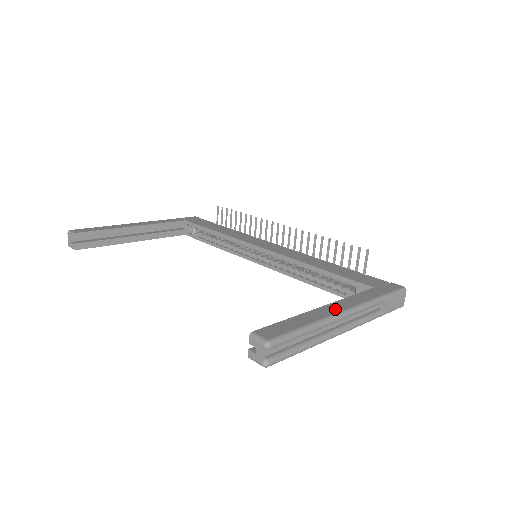
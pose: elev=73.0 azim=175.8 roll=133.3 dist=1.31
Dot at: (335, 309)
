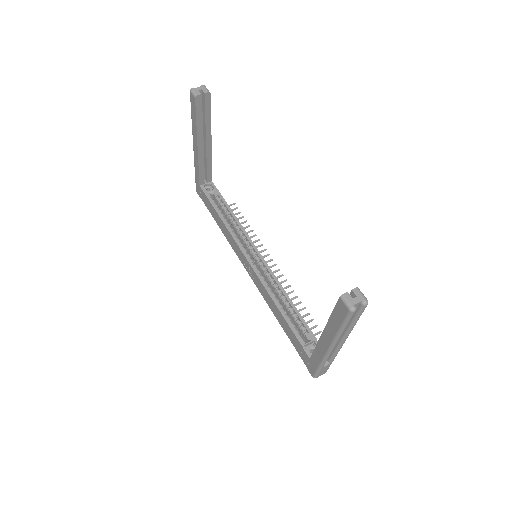
Dot at: occluded
